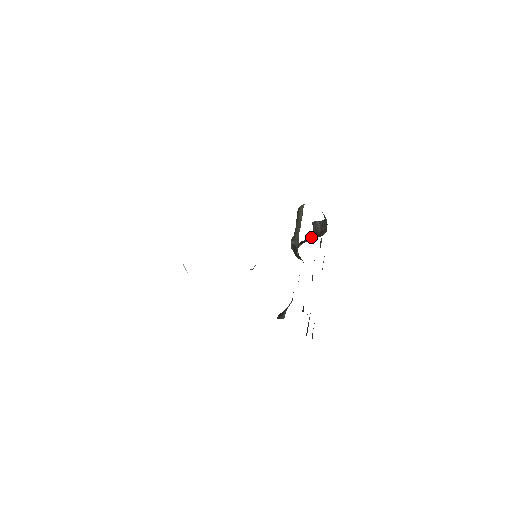
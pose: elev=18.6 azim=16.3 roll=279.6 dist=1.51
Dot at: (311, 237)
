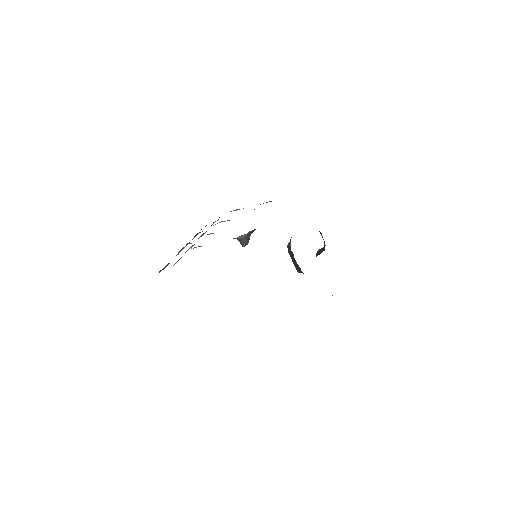
Dot at: occluded
